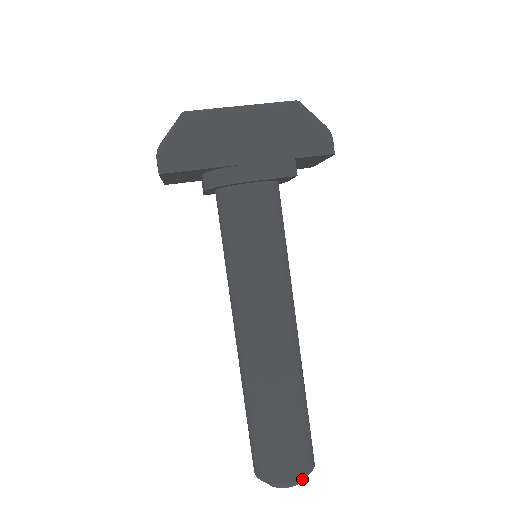
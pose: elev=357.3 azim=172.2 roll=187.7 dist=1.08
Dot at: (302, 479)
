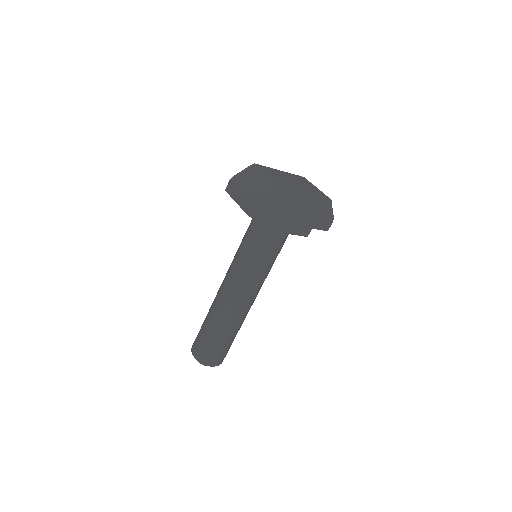
Dot at: occluded
